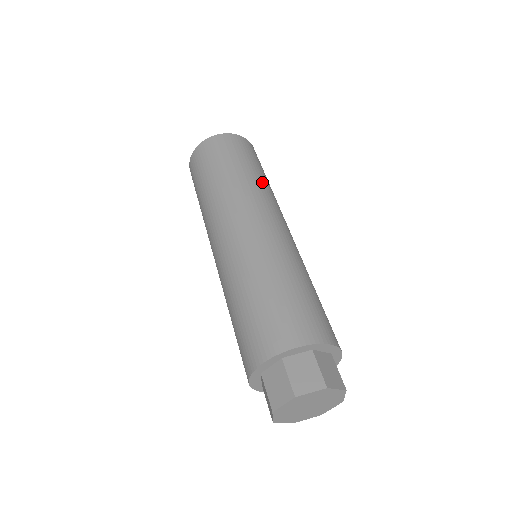
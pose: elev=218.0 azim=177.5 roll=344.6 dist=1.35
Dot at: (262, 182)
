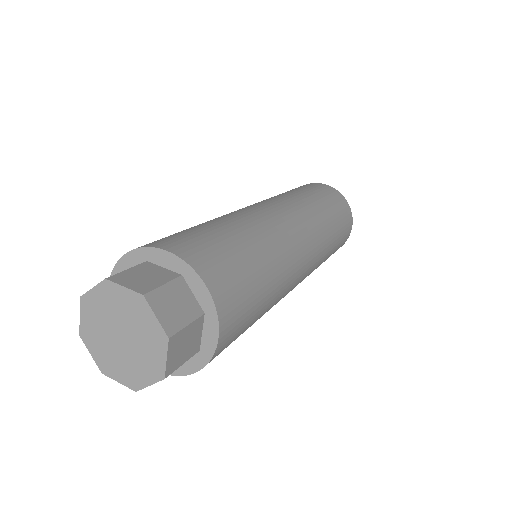
Dot at: (295, 195)
